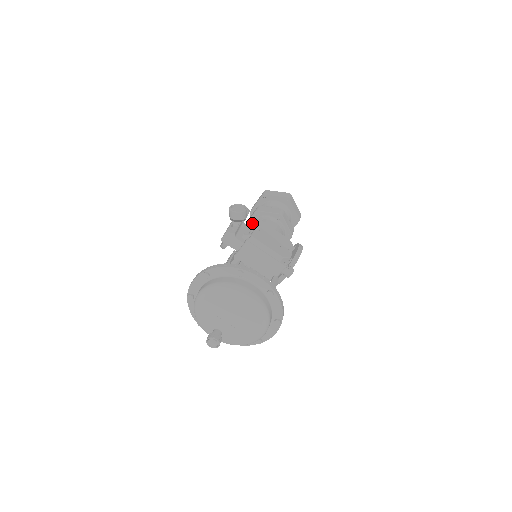
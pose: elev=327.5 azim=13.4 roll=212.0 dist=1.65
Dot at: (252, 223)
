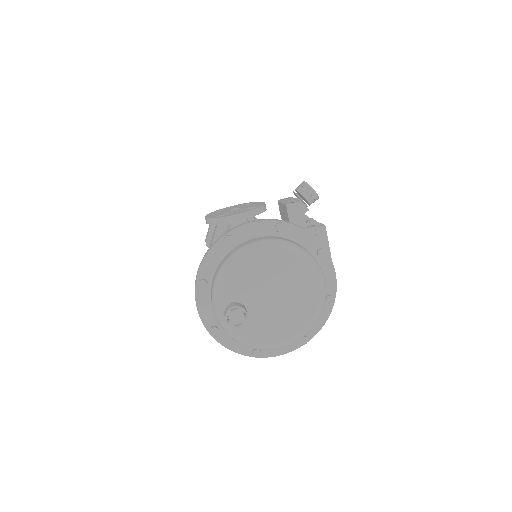
Dot at: (307, 216)
